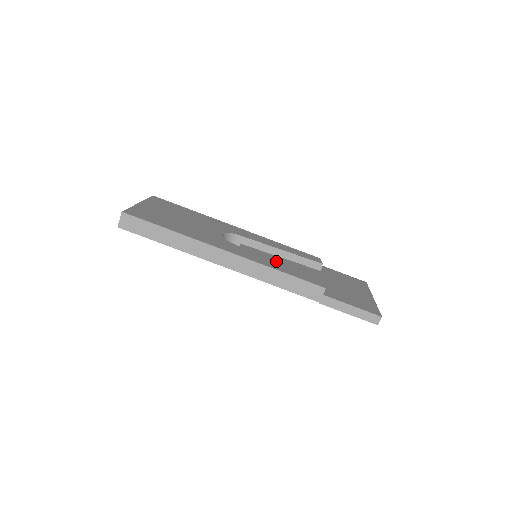
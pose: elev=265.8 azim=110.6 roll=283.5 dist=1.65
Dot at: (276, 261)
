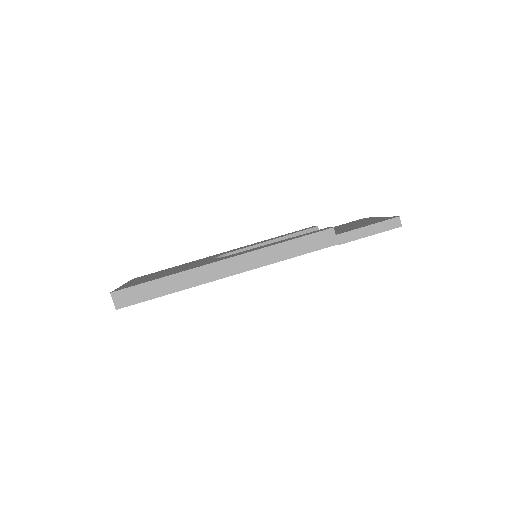
Dot at: occluded
